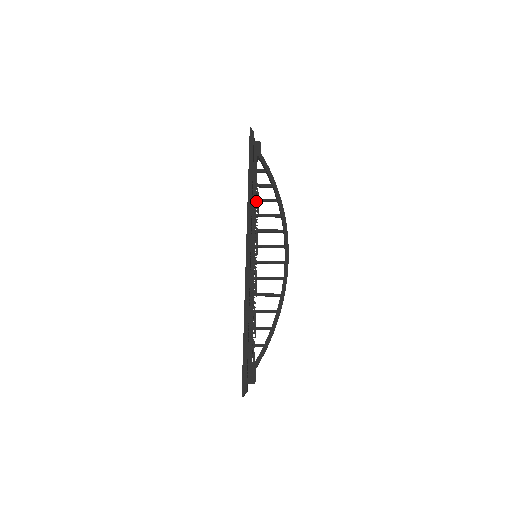
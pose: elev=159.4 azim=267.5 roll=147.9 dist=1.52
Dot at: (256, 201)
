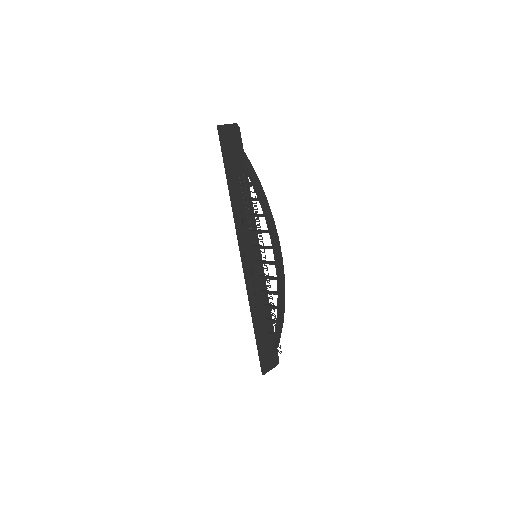
Dot at: (238, 208)
